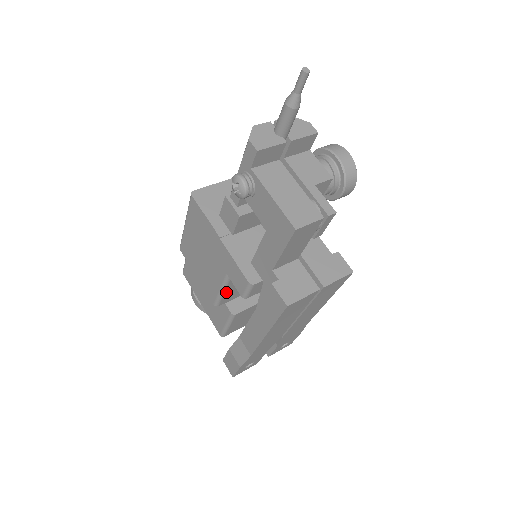
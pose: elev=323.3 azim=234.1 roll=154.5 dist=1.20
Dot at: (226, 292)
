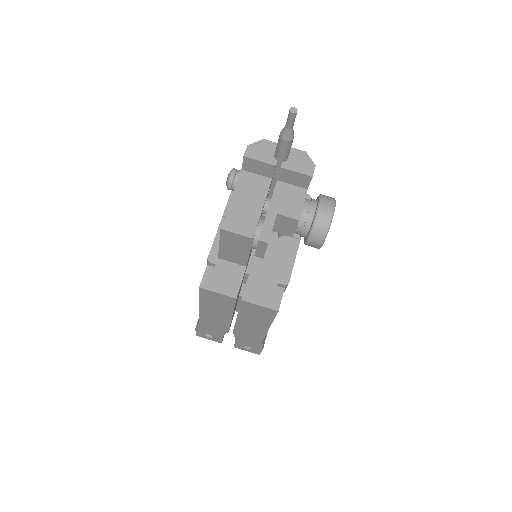
Dot at: occluded
